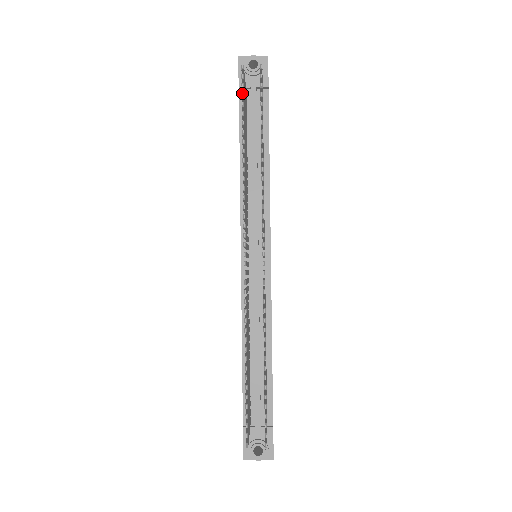
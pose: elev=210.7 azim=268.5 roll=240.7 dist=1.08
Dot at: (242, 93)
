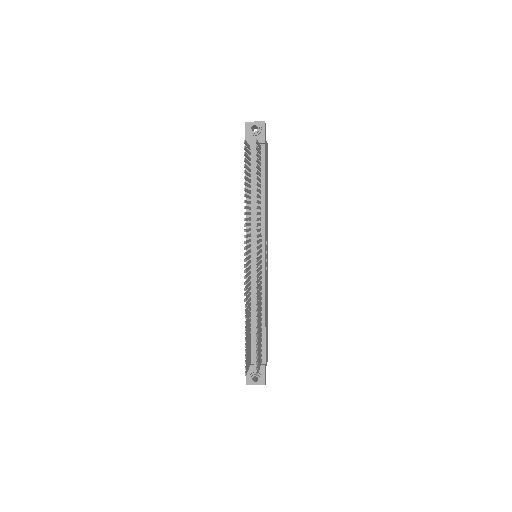
Dot at: (244, 158)
